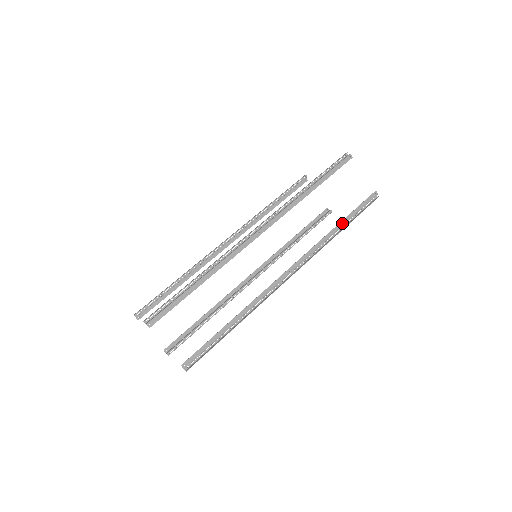
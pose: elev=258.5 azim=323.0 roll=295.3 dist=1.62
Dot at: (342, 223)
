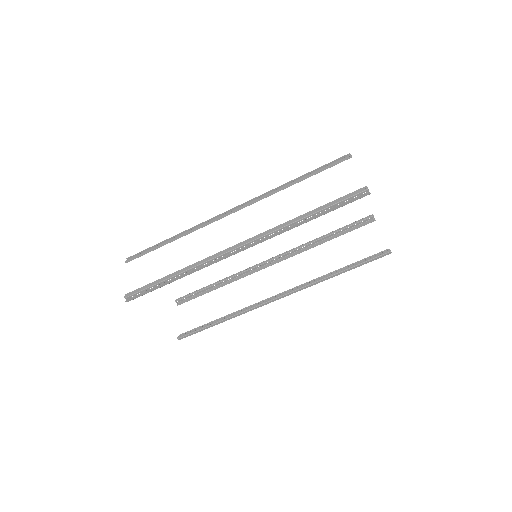
Dot at: (311, 212)
